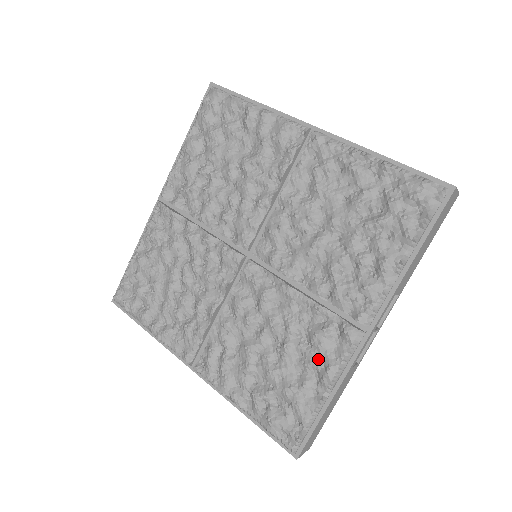
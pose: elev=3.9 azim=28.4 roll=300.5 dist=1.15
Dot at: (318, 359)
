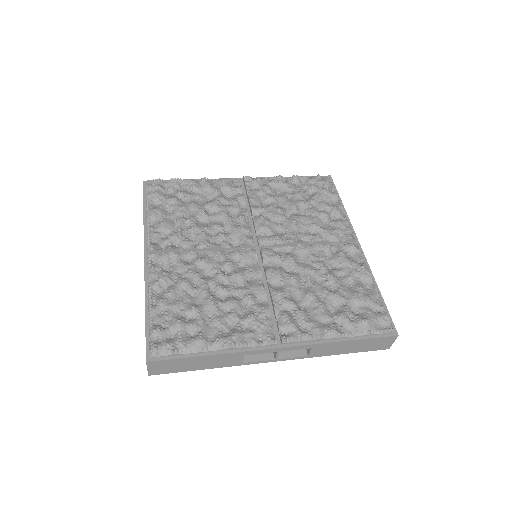
Dot at: (352, 270)
